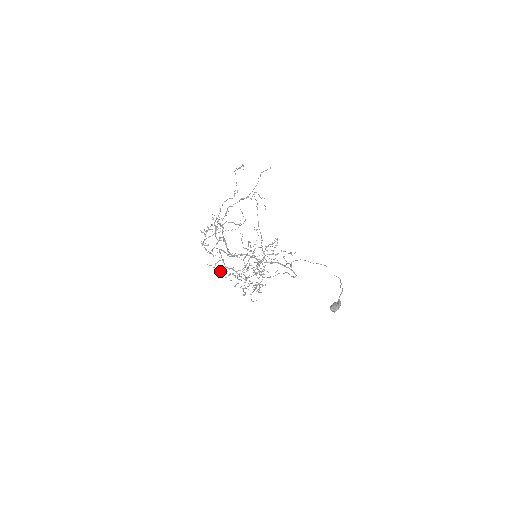
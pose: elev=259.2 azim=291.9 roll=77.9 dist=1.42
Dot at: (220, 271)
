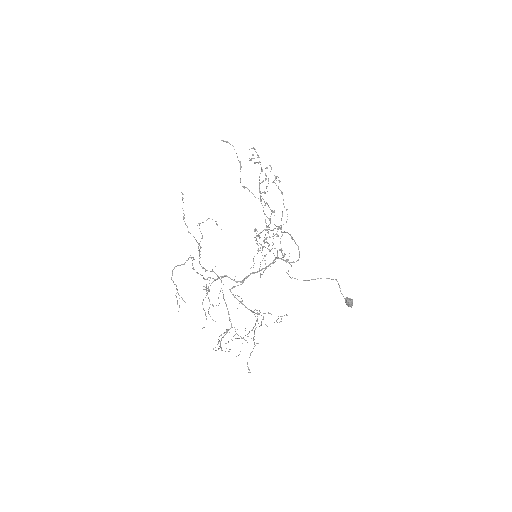
Dot at: occluded
